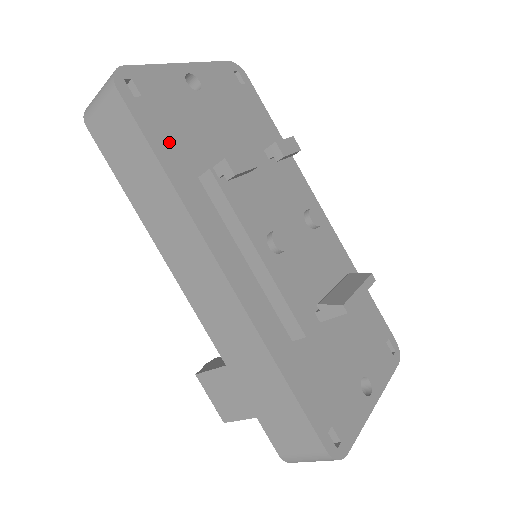
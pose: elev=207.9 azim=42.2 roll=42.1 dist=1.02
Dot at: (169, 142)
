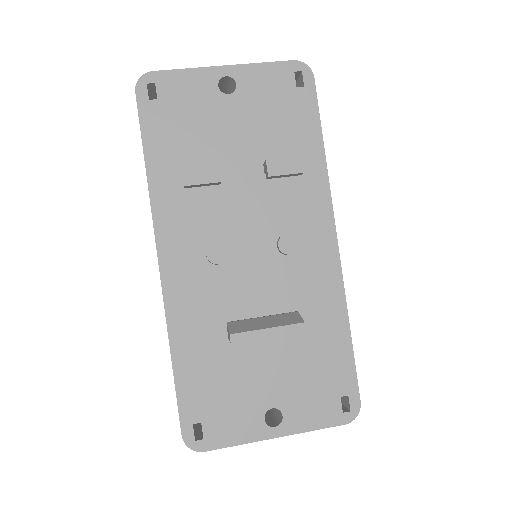
Dot at: (164, 142)
